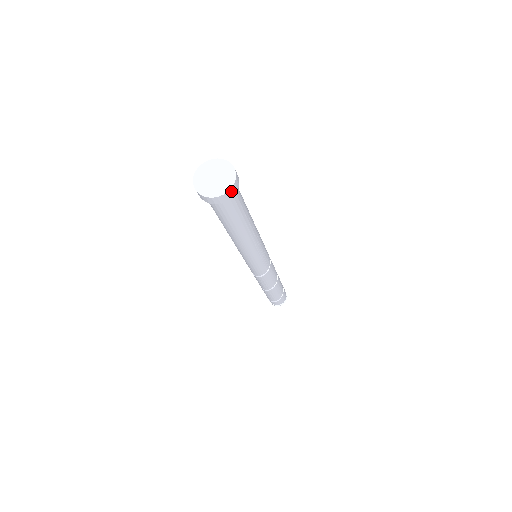
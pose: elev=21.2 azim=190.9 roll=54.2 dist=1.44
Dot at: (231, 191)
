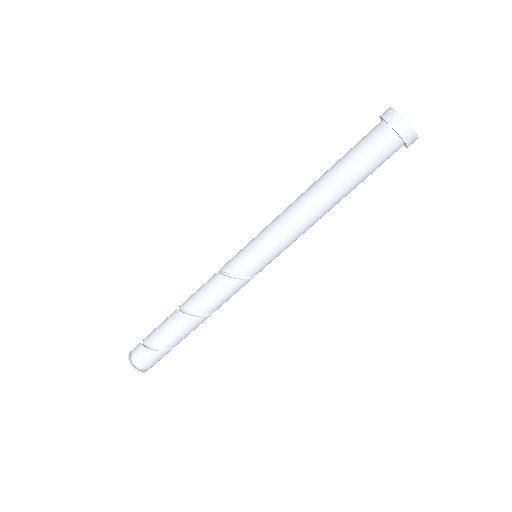
Dot at: (406, 128)
